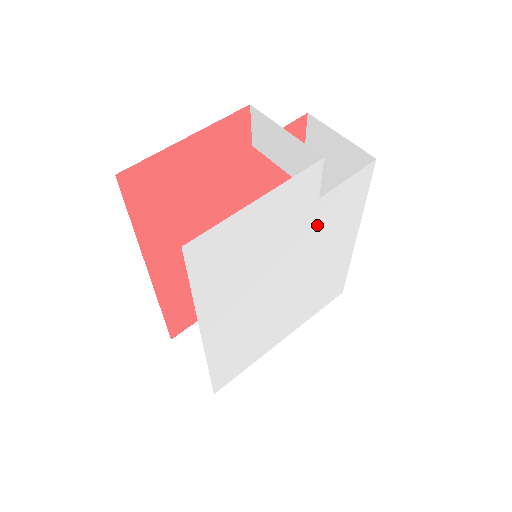
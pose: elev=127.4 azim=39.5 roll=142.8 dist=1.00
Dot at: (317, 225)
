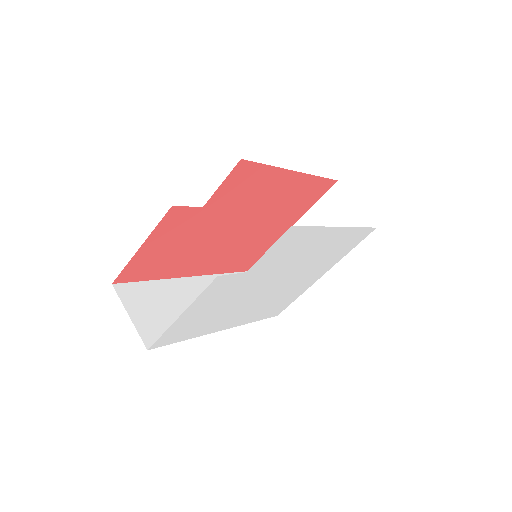
Dot at: (268, 268)
